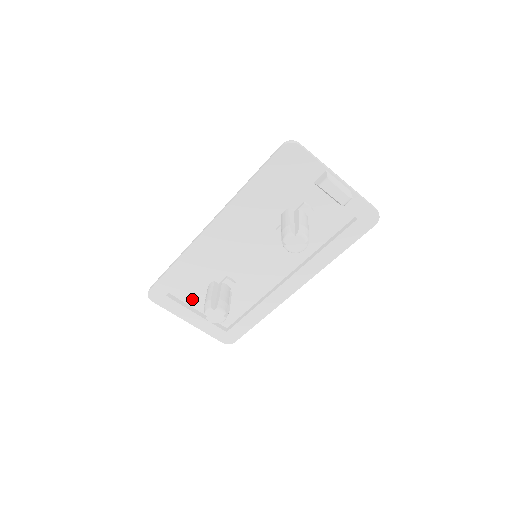
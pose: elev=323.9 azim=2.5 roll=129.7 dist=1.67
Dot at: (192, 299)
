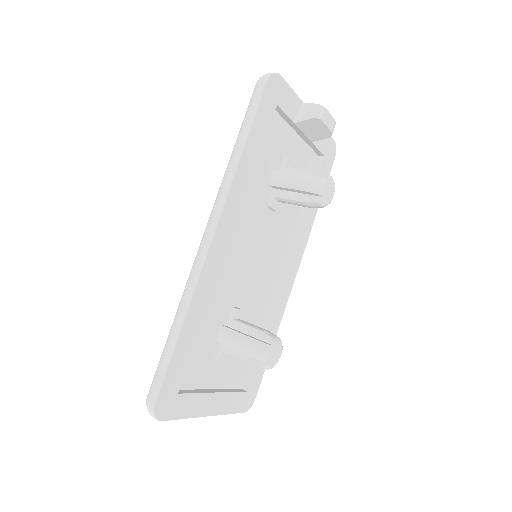
Dot at: (201, 376)
